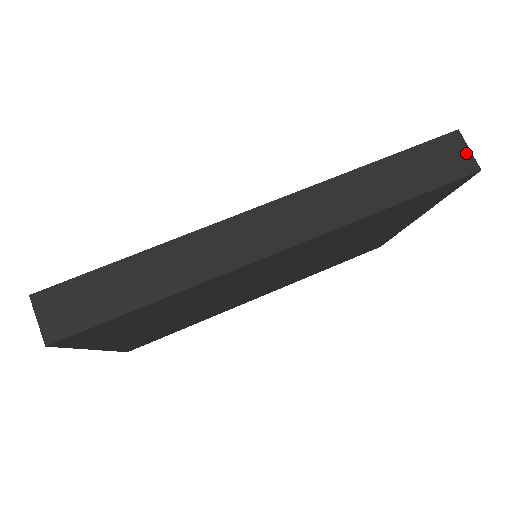
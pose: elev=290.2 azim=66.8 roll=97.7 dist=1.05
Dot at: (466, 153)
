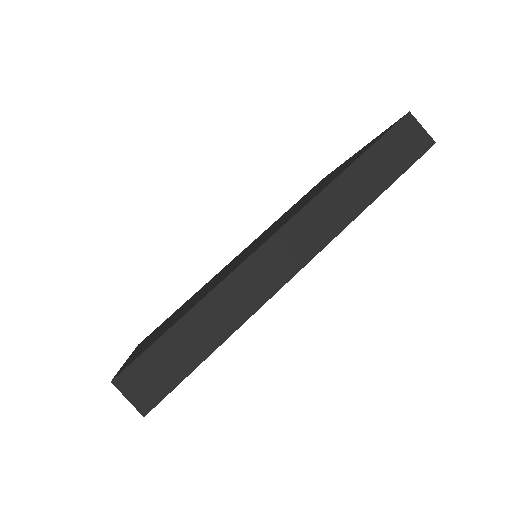
Dot at: (421, 131)
